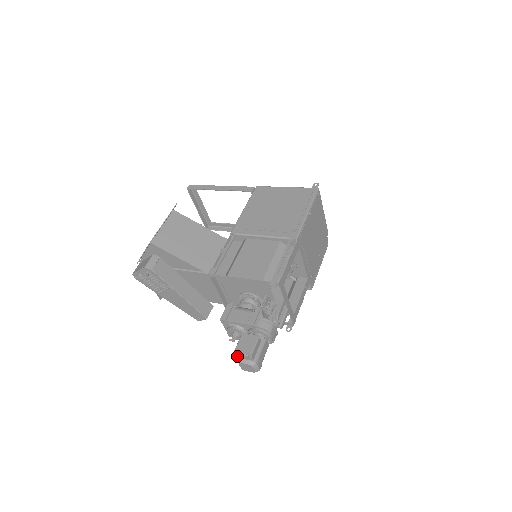
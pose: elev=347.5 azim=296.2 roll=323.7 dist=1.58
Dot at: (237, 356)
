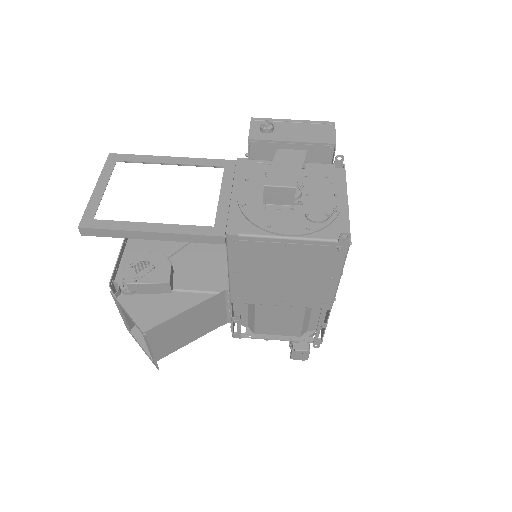
Dot at: occluded
